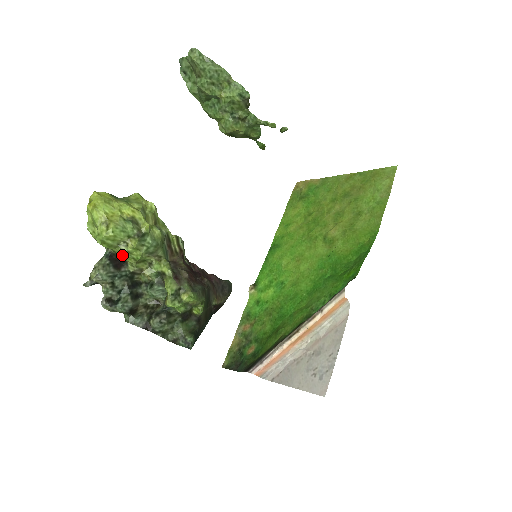
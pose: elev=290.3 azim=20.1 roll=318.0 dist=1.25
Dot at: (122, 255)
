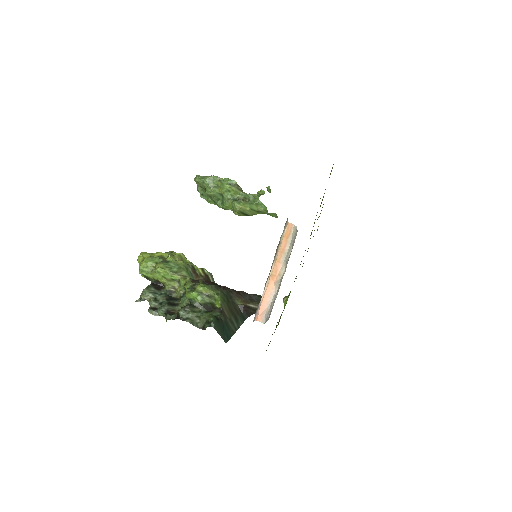
Dot at: (157, 278)
